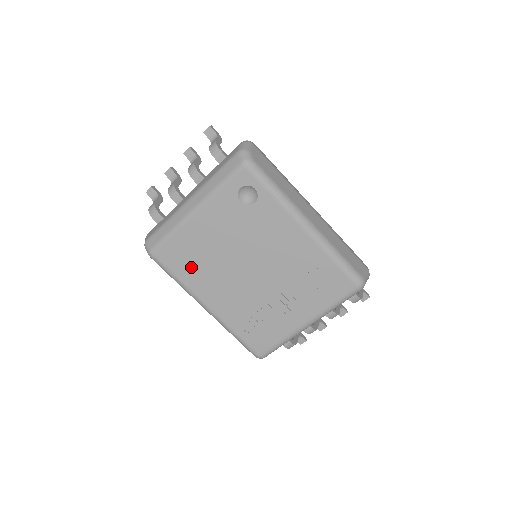
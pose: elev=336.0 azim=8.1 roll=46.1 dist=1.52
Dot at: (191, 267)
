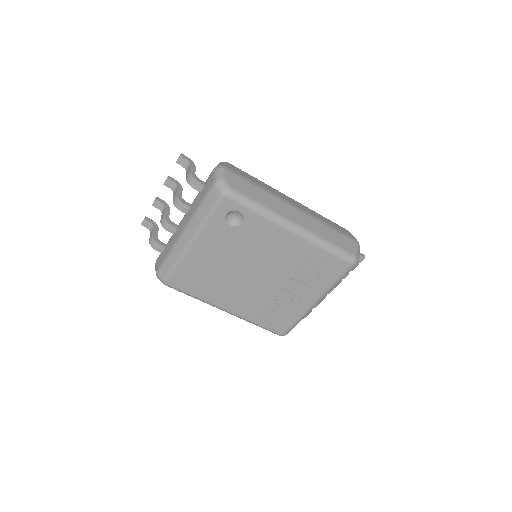
Dot at: (203, 285)
